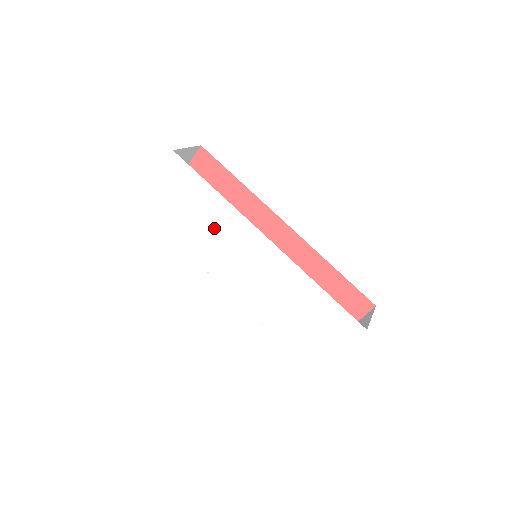
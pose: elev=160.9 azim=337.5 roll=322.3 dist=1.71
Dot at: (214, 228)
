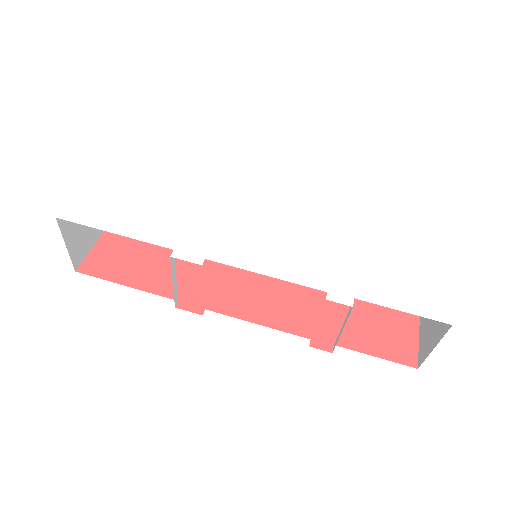
Dot at: (195, 205)
